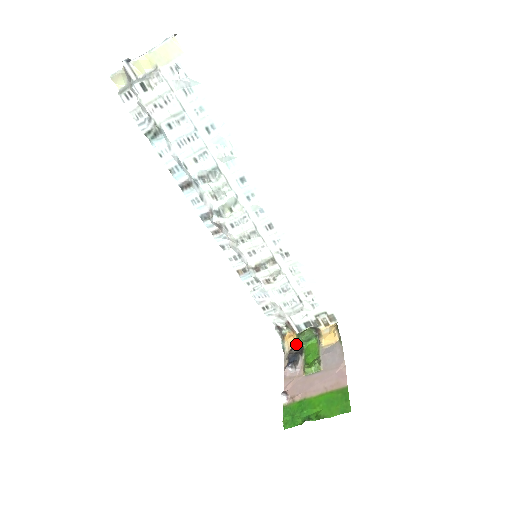
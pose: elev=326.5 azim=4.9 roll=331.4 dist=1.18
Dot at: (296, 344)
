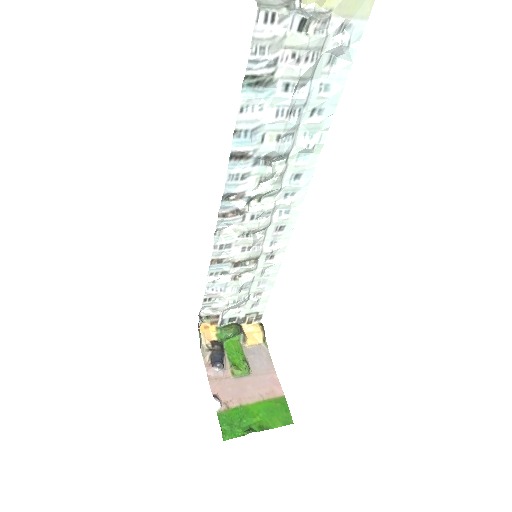
Dot at: (214, 338)
